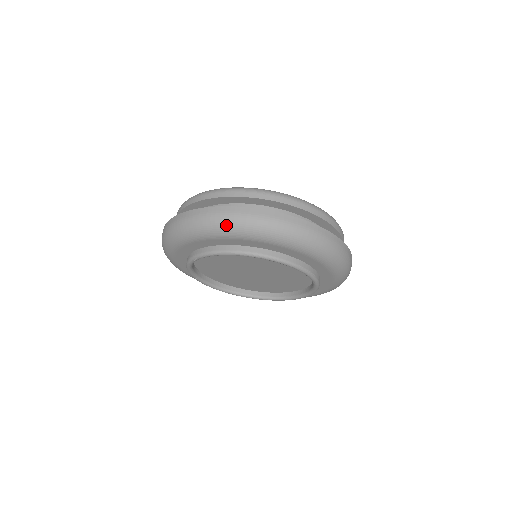
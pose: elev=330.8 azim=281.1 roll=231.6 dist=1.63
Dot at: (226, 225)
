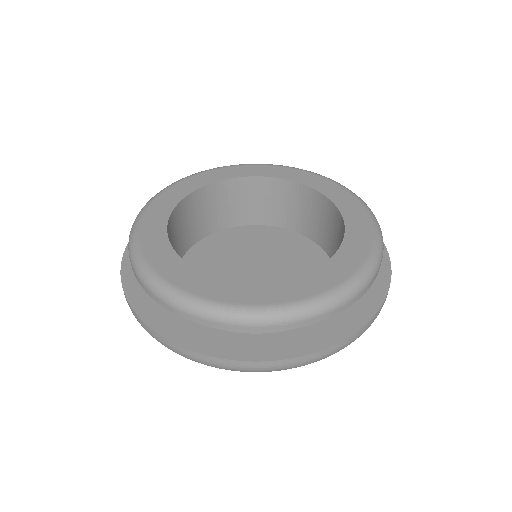
Dot at: occluded
